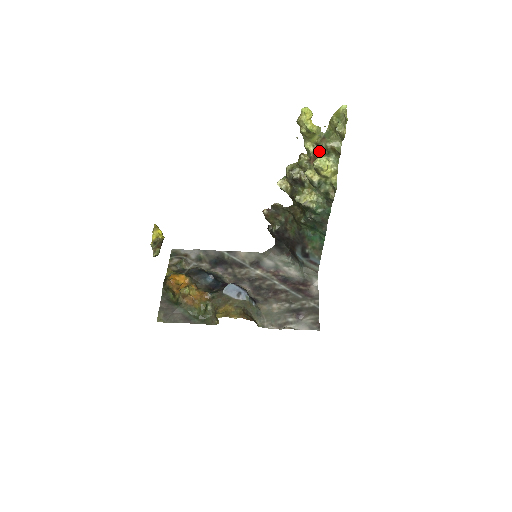
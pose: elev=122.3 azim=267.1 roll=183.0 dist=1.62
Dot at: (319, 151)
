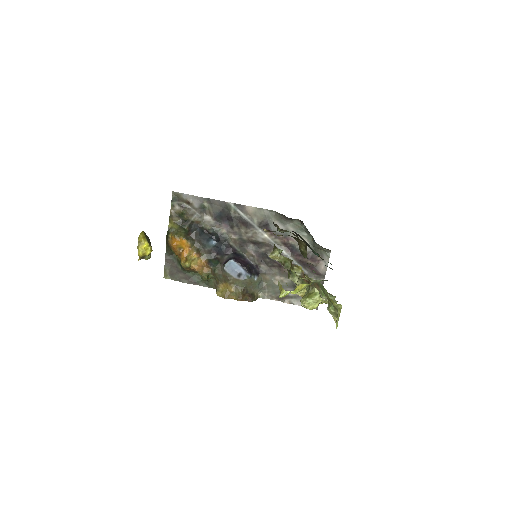
Dot at: occluded
